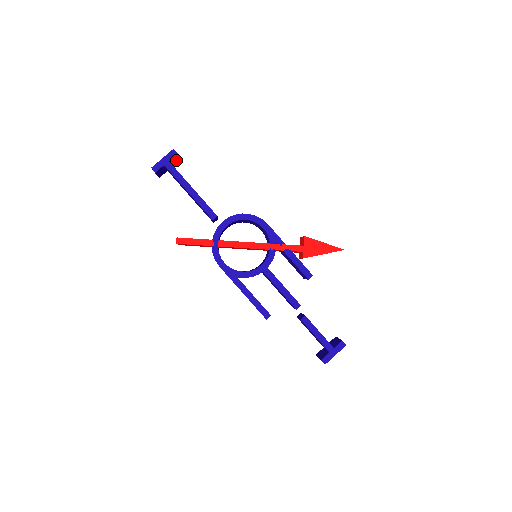
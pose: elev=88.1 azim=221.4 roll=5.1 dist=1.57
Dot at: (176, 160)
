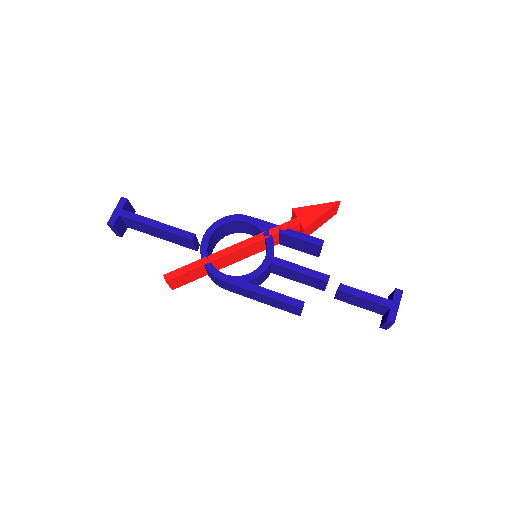
Dot at: (131, 211)
